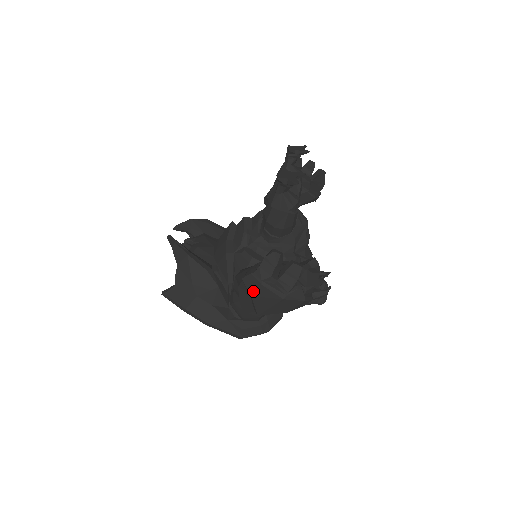
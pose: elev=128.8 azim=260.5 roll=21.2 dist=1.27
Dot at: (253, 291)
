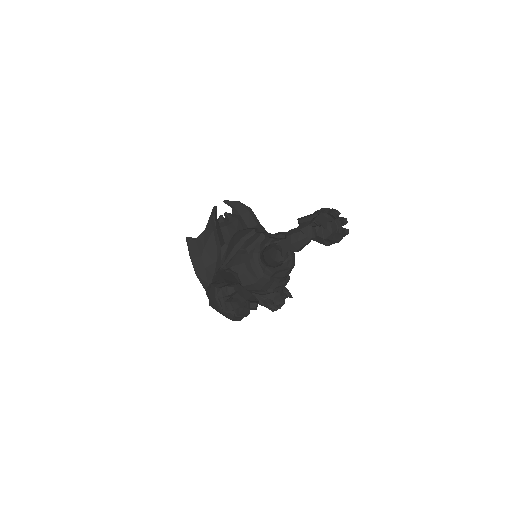
Dot at: (211, 295)
